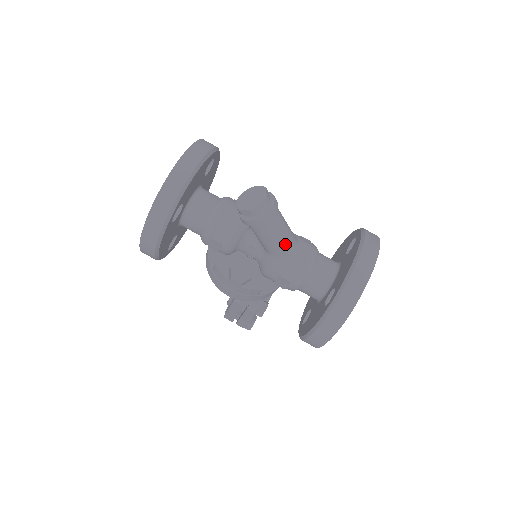
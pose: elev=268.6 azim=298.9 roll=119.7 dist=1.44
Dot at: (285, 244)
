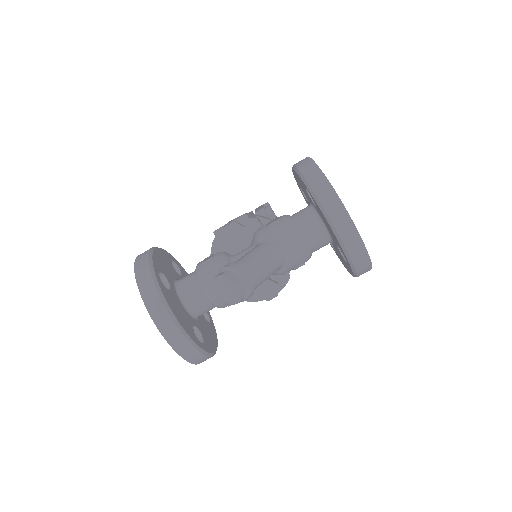
Dot at: (276, 265)
